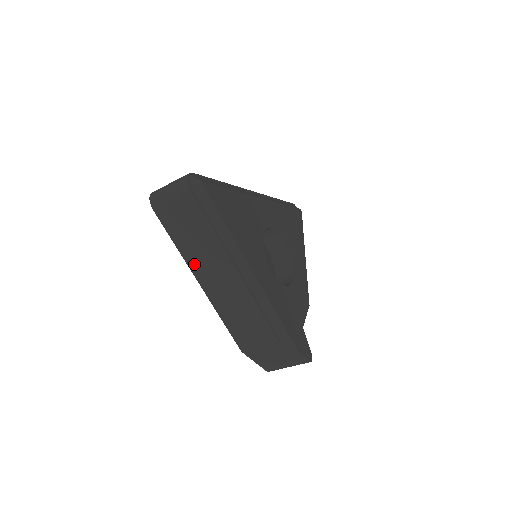
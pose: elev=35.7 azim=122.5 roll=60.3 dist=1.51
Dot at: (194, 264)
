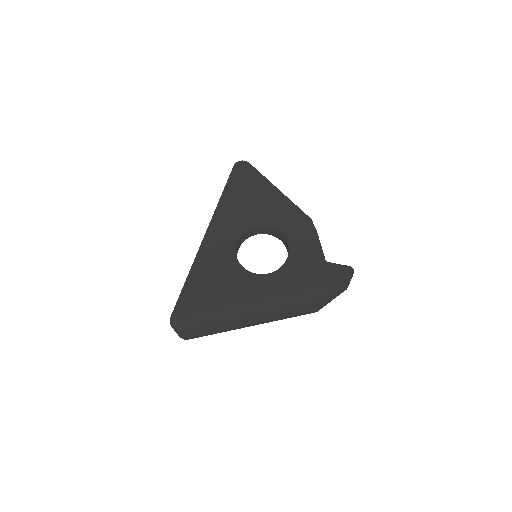
Dot at: (236, 328)
